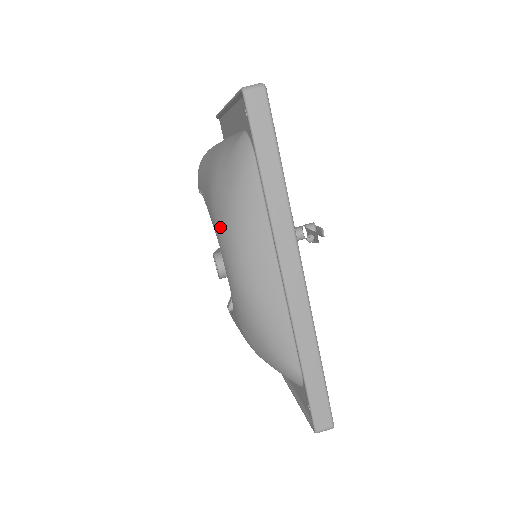
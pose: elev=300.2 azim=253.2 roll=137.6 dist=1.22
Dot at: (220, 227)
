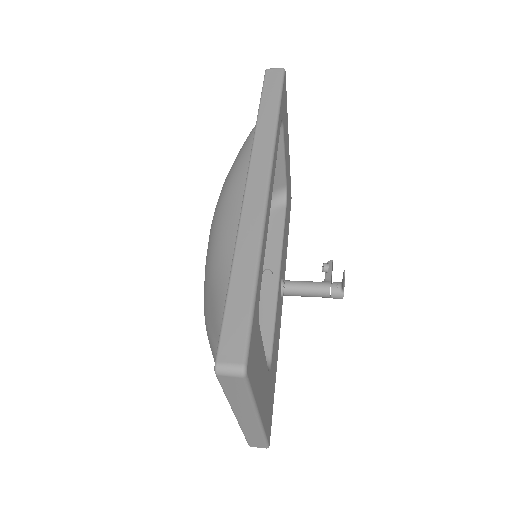
Dot at: occluded
